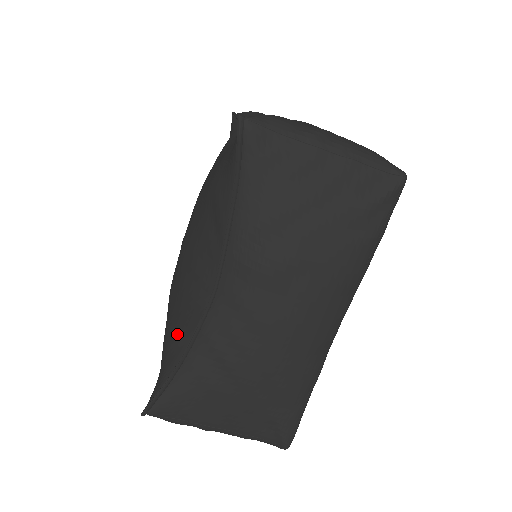
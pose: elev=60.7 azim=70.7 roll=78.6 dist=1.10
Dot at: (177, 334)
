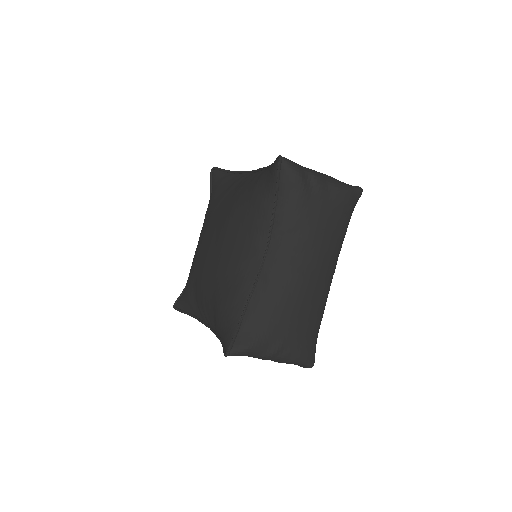
Dot at: (192, 306)
